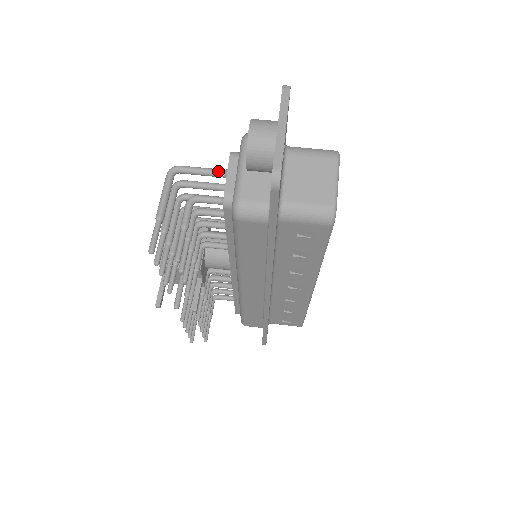
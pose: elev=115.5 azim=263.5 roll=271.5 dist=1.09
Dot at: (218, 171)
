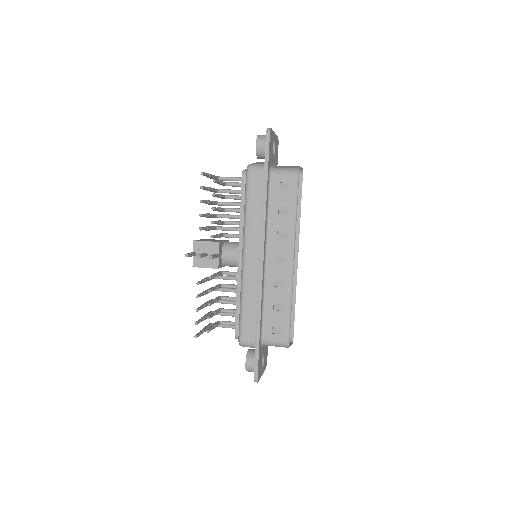
Dot at: (241, 177)
